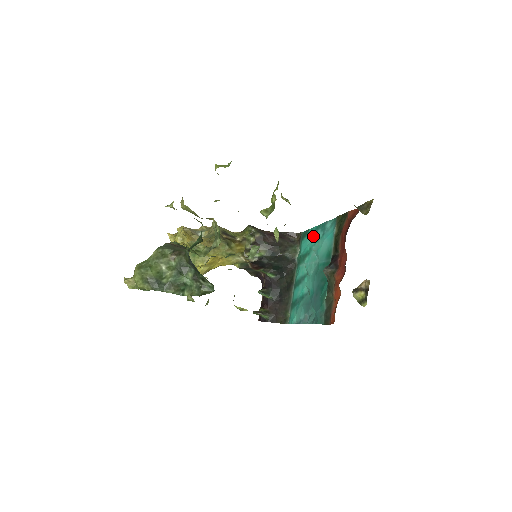
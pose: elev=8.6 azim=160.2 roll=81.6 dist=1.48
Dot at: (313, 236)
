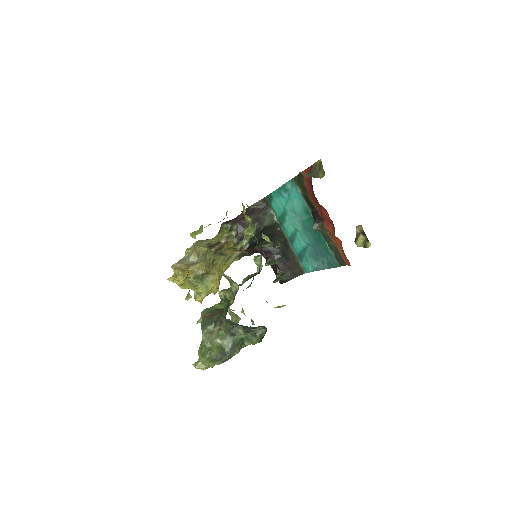
Dot at: (279, 198)
